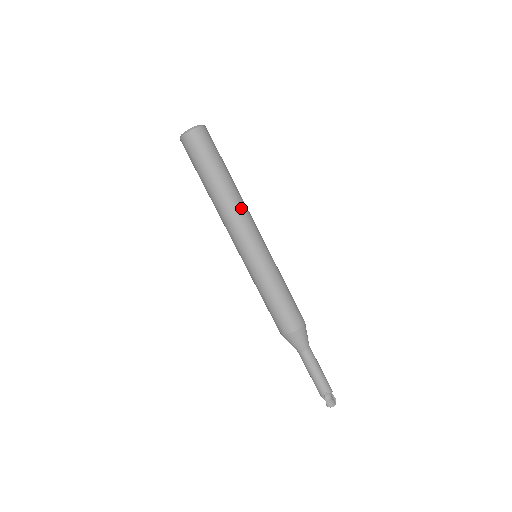
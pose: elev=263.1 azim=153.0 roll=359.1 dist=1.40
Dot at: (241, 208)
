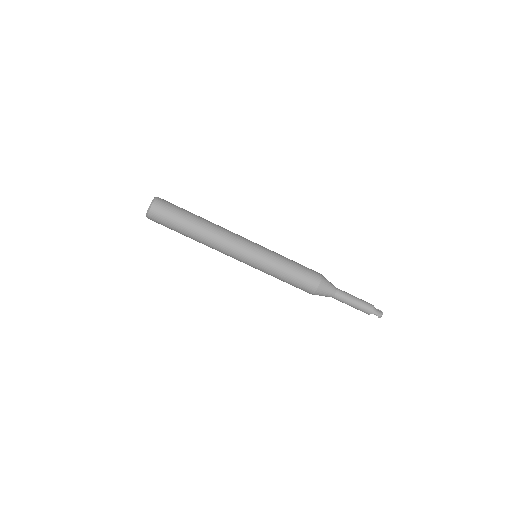
Dot at: (224, 230)
